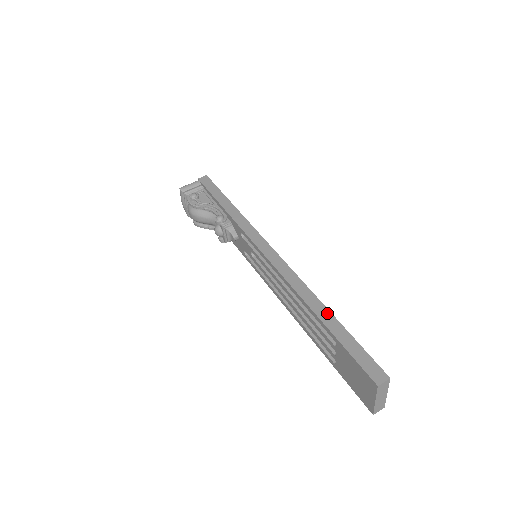
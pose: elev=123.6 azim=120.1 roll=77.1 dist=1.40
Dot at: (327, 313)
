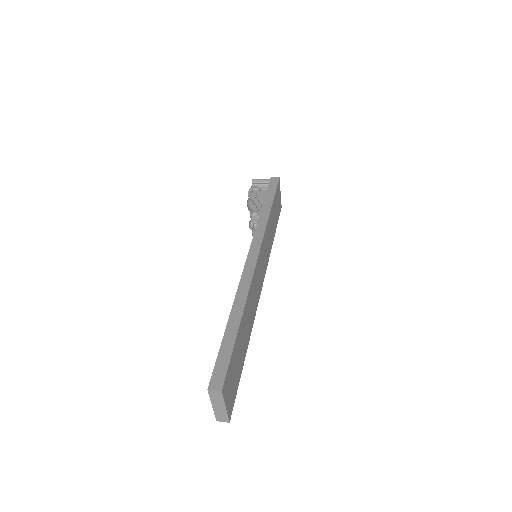
Dot at: (238, 319)
